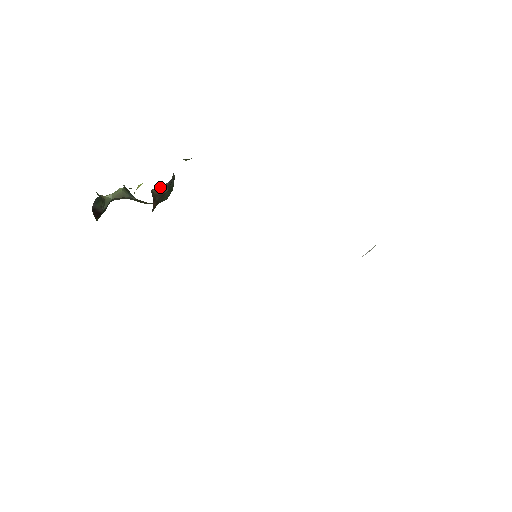
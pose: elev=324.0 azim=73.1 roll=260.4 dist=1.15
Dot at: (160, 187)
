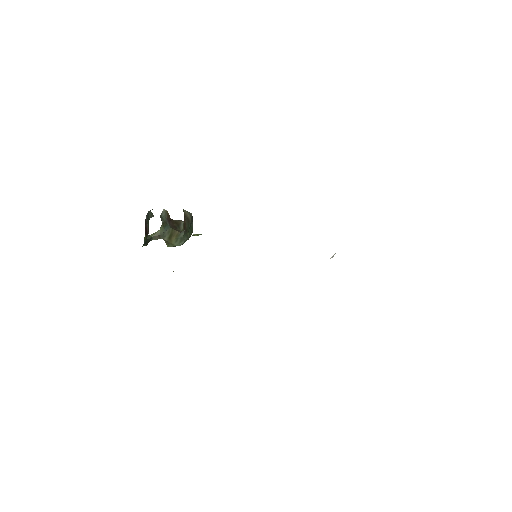
Dot at: (187, 212)
